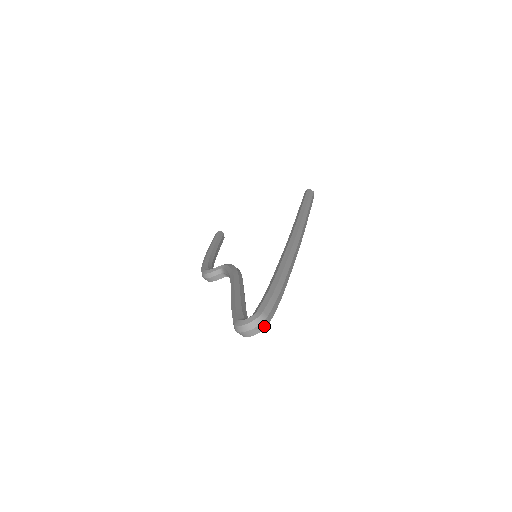
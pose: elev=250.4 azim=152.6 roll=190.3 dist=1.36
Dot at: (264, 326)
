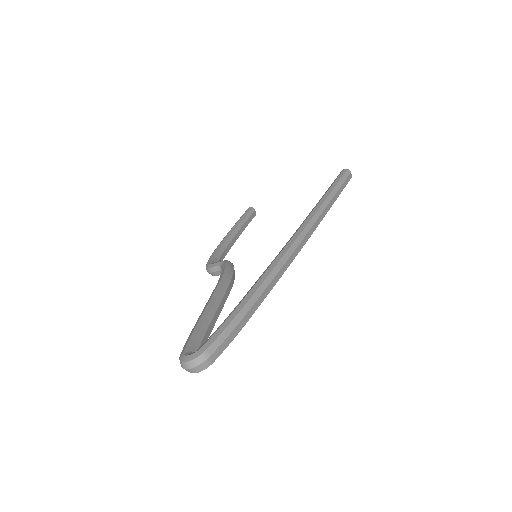
Dot at: (206, 365)
